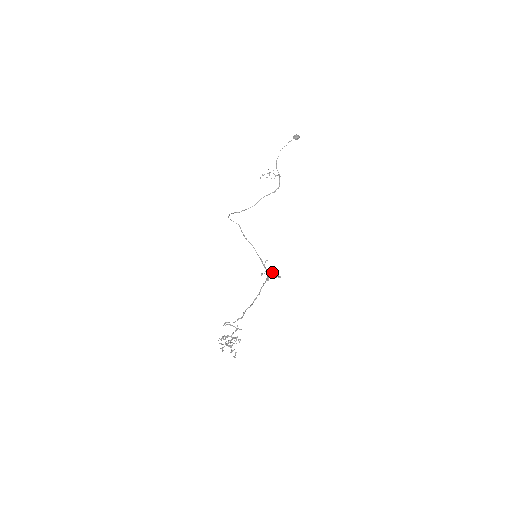
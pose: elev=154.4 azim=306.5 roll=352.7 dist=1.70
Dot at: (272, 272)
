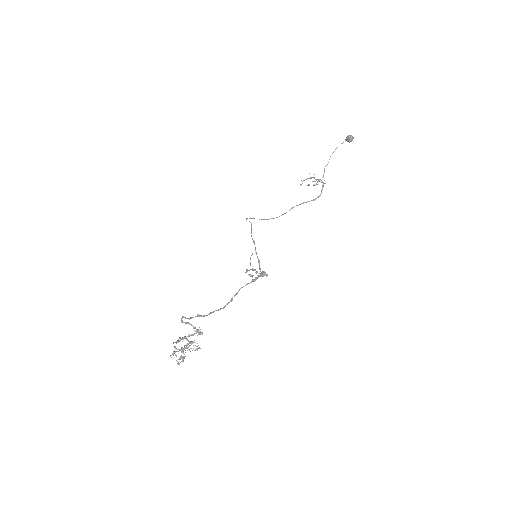
Dot at: (262, 271)
